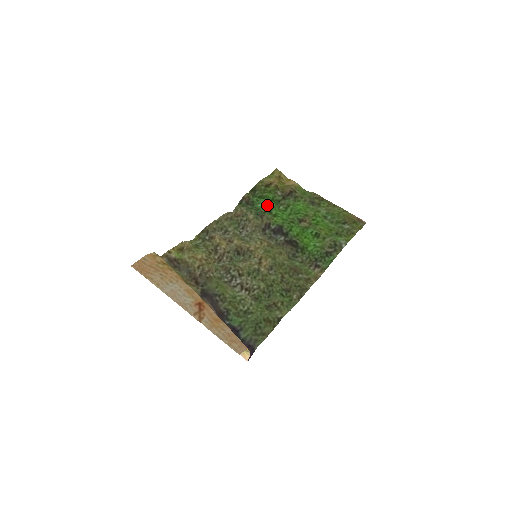
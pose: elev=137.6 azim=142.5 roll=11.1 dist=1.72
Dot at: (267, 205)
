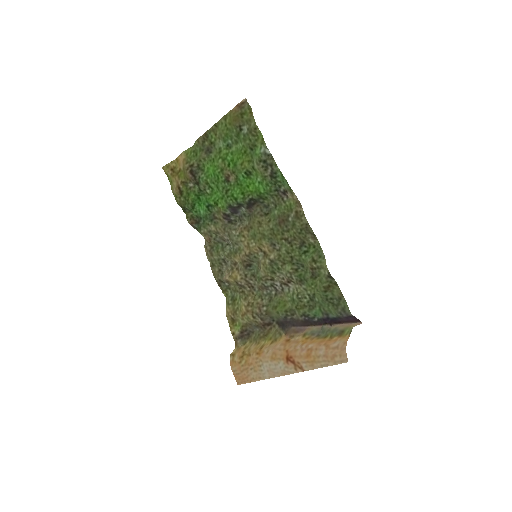
Dot at: (203, 205)
